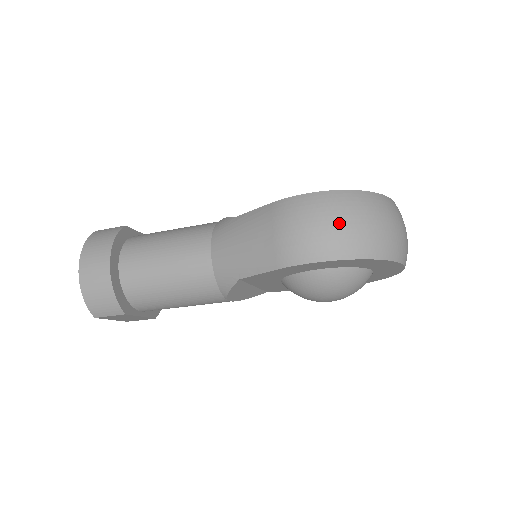
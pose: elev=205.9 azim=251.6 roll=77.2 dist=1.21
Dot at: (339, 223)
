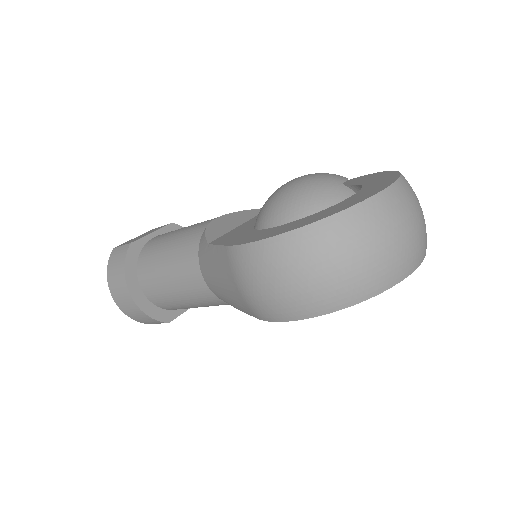
Dot at: (295, 281)
